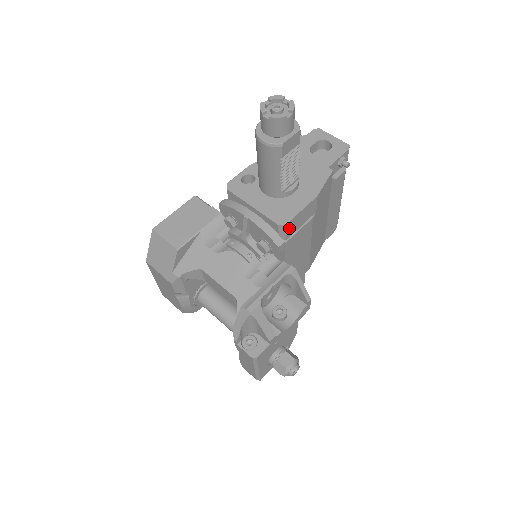
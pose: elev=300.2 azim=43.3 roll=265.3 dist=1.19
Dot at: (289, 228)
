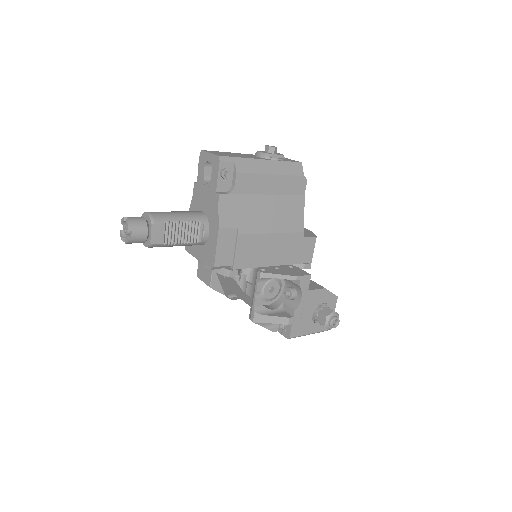
Dot at: (222, 262)
